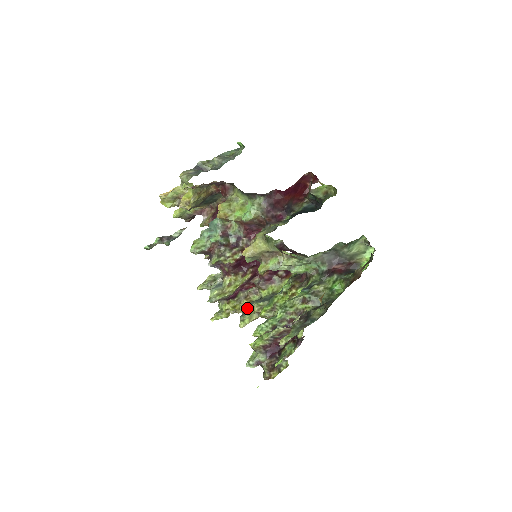
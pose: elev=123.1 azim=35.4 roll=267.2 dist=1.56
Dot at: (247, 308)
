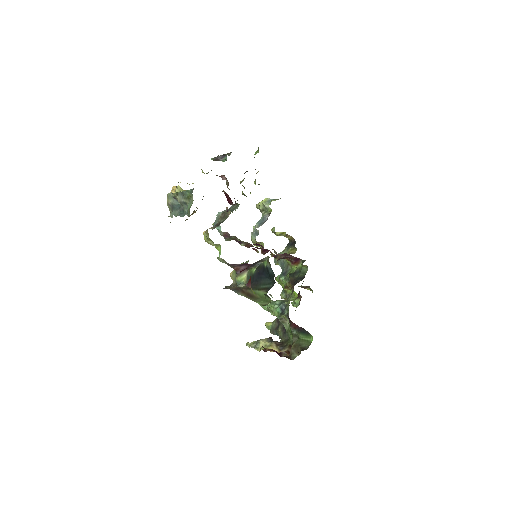
Dot at: (290, 240)
